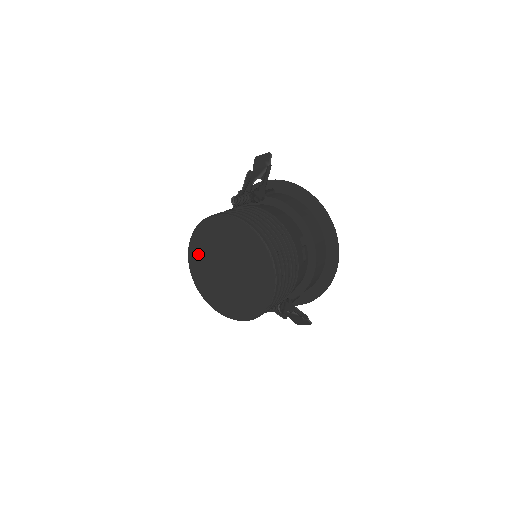
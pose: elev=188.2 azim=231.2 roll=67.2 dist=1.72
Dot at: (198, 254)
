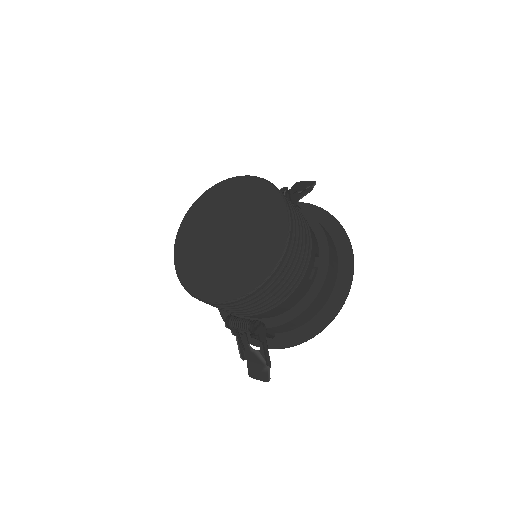
Dot at: (200, 213)
